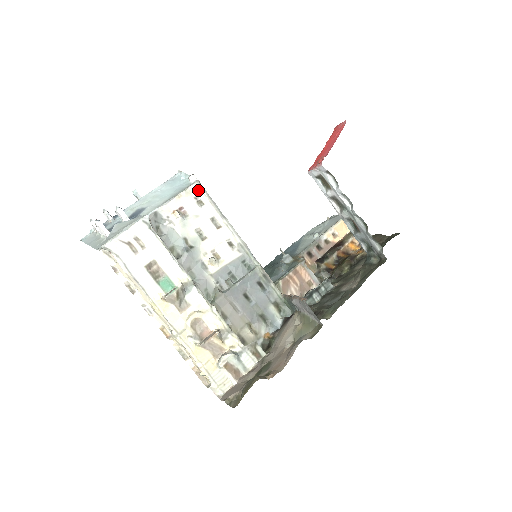
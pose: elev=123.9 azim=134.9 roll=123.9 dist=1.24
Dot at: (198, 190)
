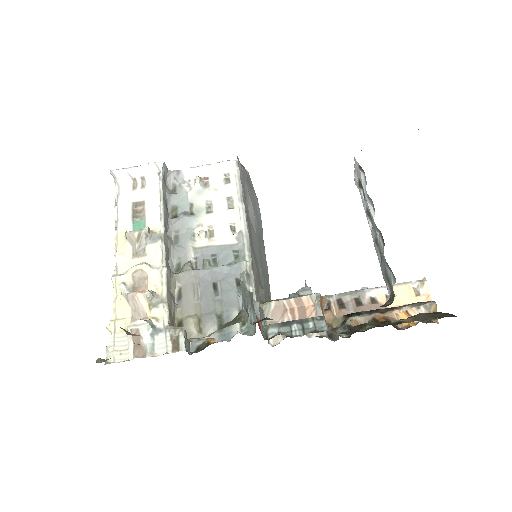
Dot at: (231, 168)
